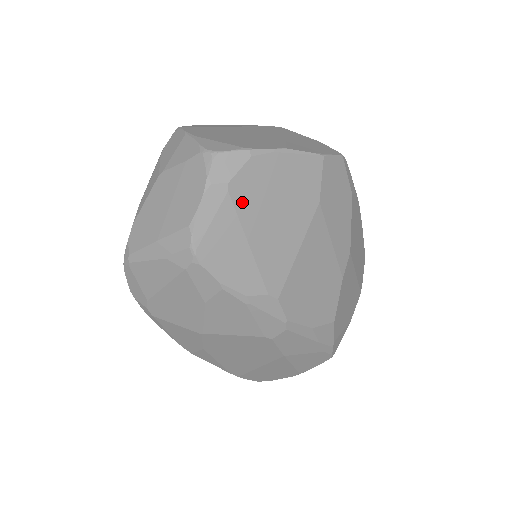
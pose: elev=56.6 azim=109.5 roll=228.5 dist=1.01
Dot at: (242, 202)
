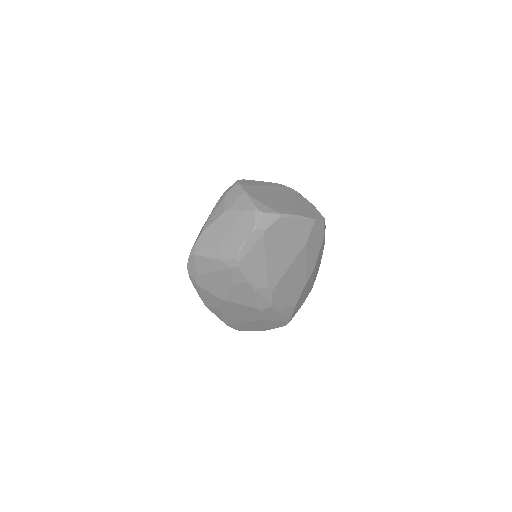
Dot at: (269, 240)
